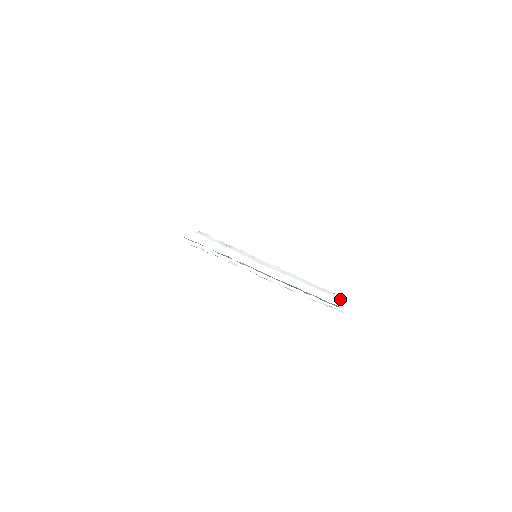
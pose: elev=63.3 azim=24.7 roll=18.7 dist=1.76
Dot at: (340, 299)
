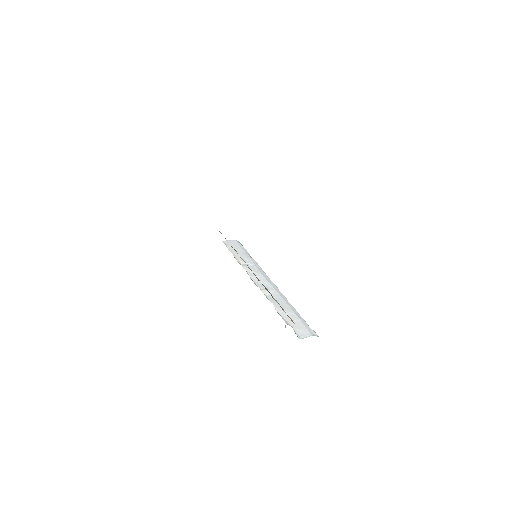
Dot at: (311, 332)
